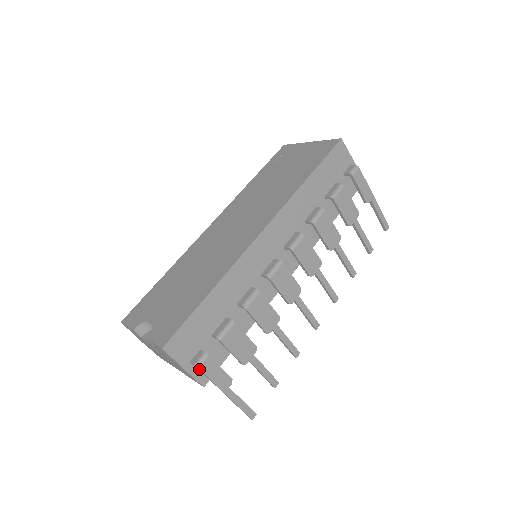
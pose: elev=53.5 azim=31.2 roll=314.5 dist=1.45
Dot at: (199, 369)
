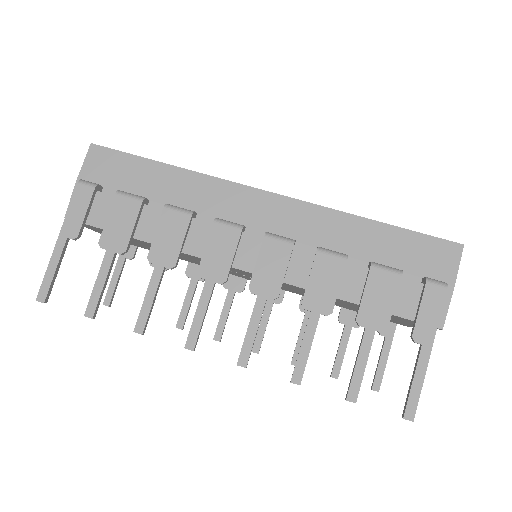
Dot at: (77, 184)
